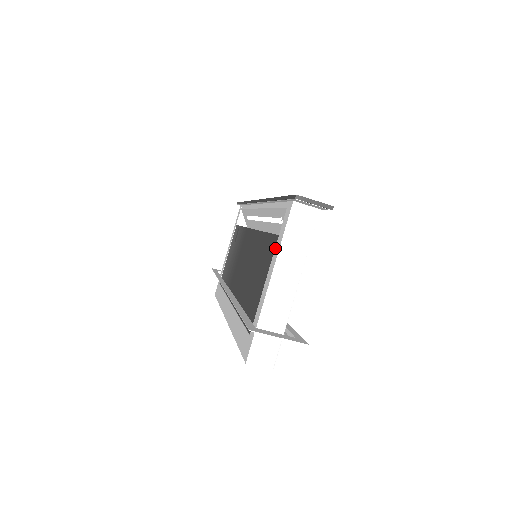
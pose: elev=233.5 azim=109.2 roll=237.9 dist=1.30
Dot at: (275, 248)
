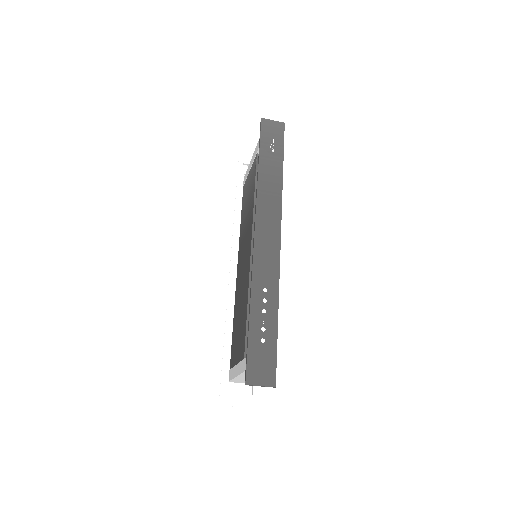
Dot at: (241, 362)
